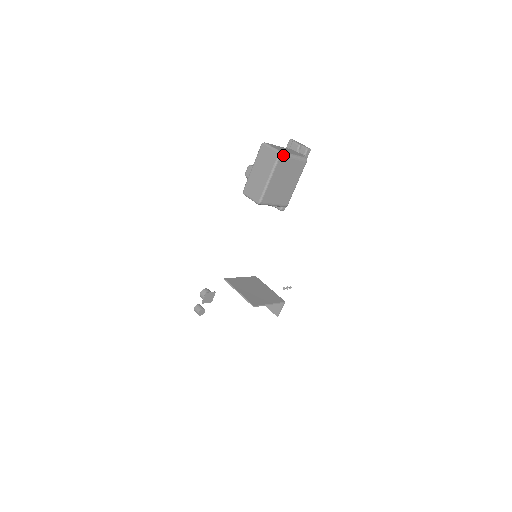
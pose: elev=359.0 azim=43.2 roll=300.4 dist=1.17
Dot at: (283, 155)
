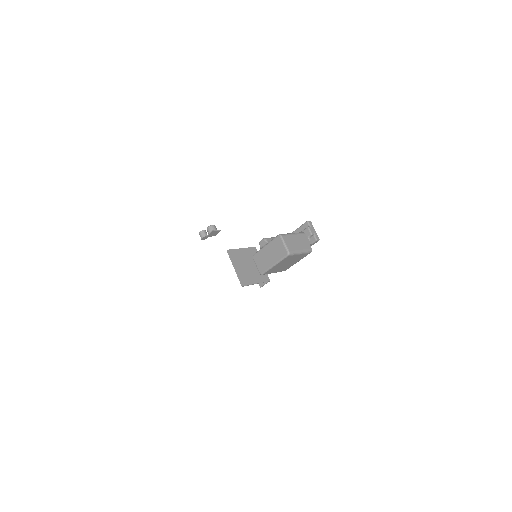
Dot at: (291, 255)
